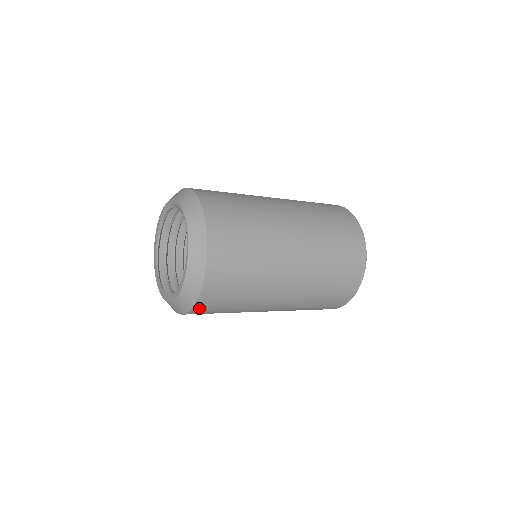
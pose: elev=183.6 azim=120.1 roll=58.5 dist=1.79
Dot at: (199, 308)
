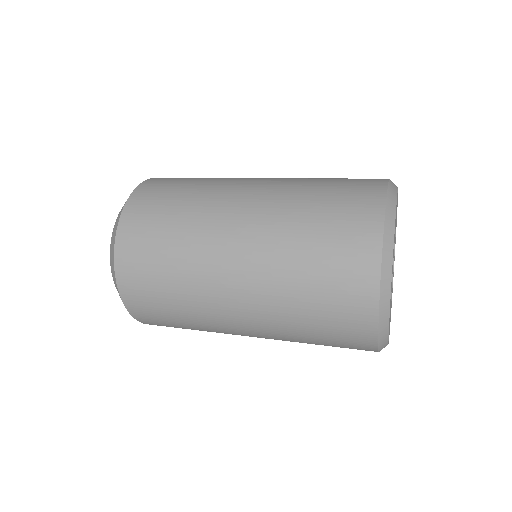
Dot at: occluded
